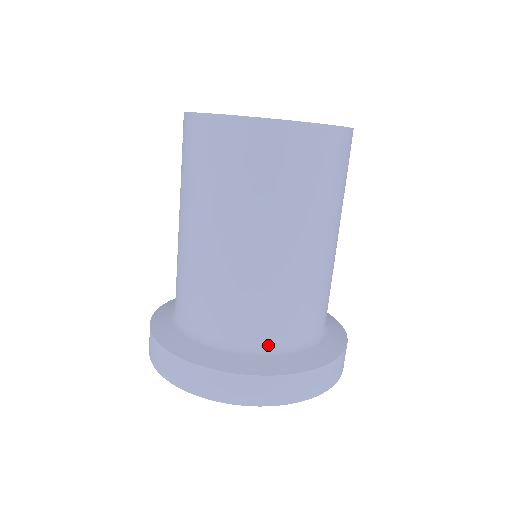
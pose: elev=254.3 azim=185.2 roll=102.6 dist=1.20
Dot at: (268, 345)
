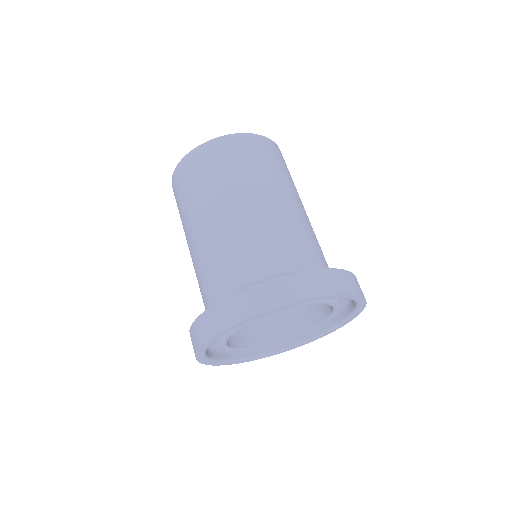
Dot at: (249, 281)
